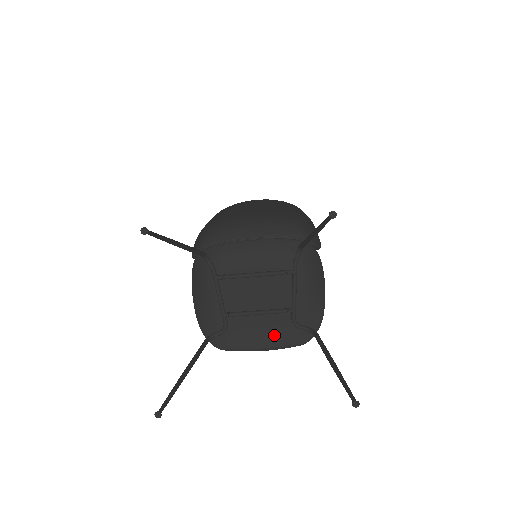
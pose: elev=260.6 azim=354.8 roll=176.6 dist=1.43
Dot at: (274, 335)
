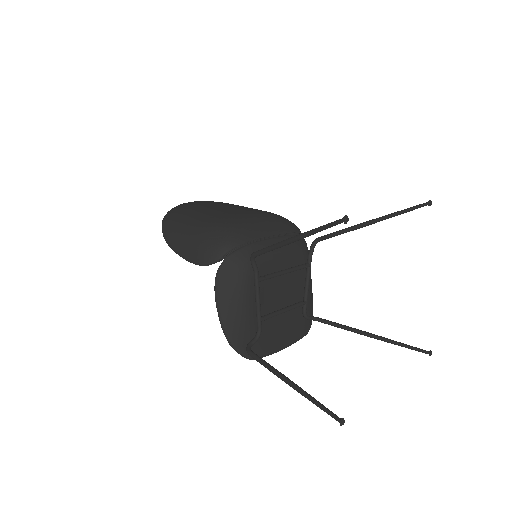
Dot at: (290, 331)
